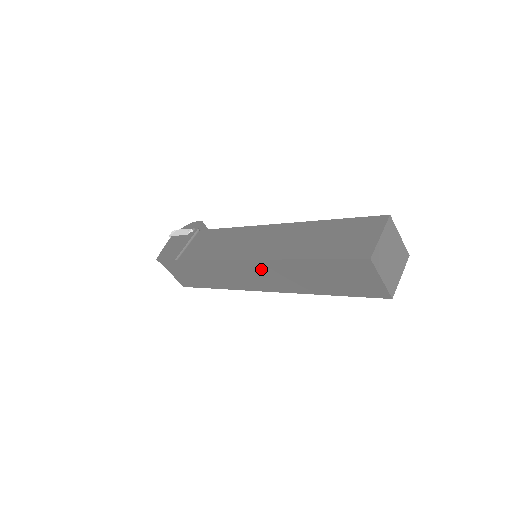
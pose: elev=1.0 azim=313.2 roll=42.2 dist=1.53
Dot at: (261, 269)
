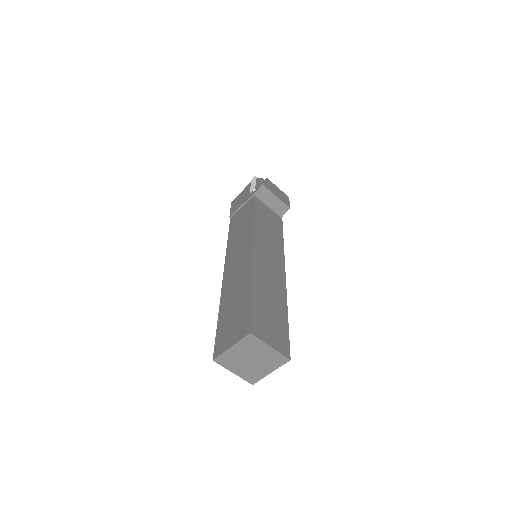
Dot at: occluded
